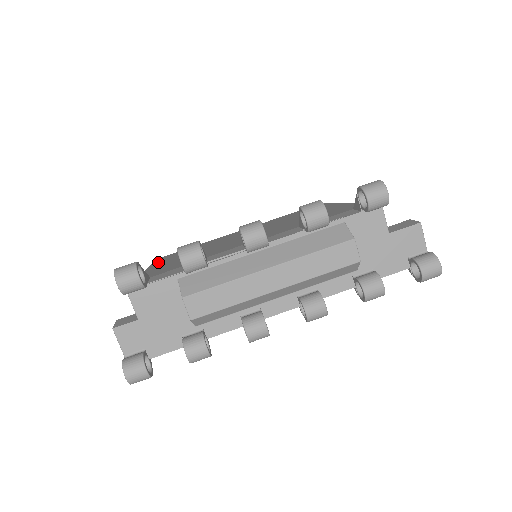
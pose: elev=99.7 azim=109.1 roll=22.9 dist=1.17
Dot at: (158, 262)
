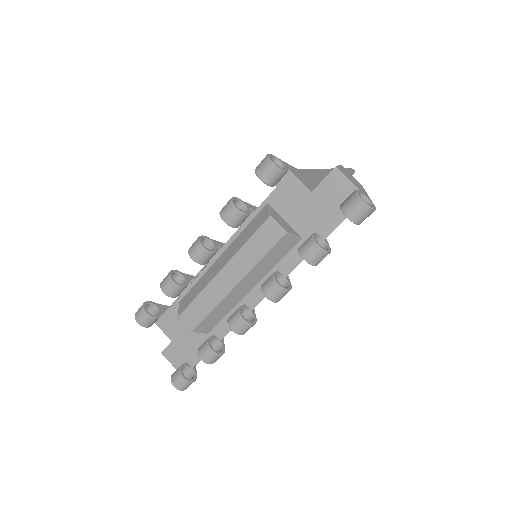
Dot at: occluded
